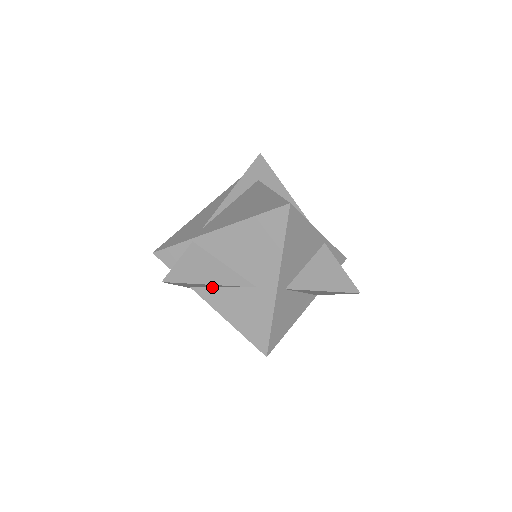
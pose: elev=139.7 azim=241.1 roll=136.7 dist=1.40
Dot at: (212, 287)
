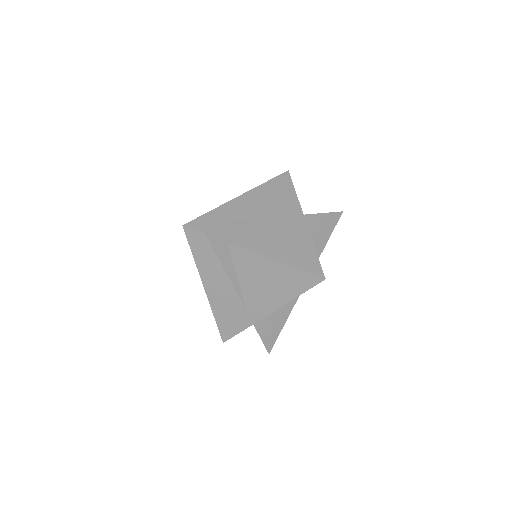
Dot at: occluded
